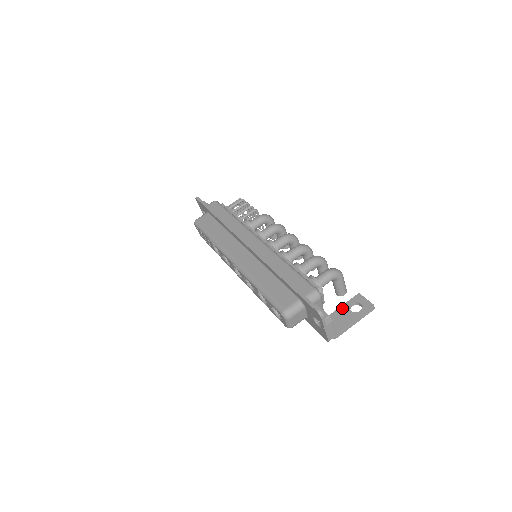
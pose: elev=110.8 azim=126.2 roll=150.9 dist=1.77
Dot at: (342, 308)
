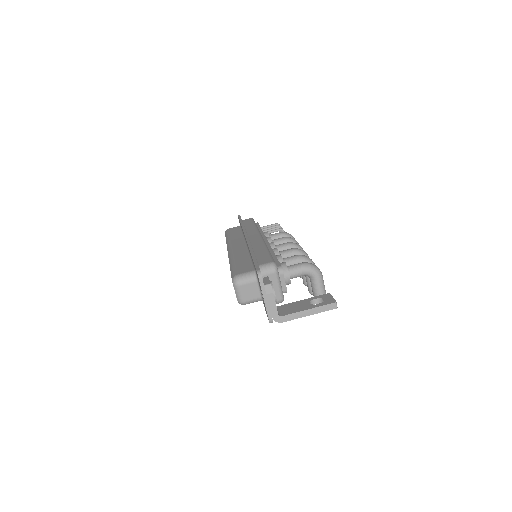
Dot at: (303, 300)
